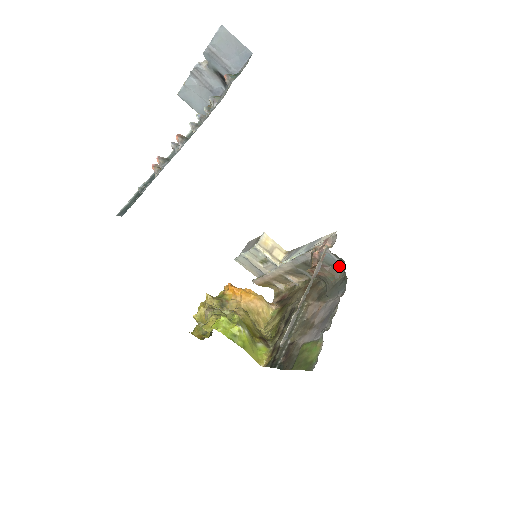
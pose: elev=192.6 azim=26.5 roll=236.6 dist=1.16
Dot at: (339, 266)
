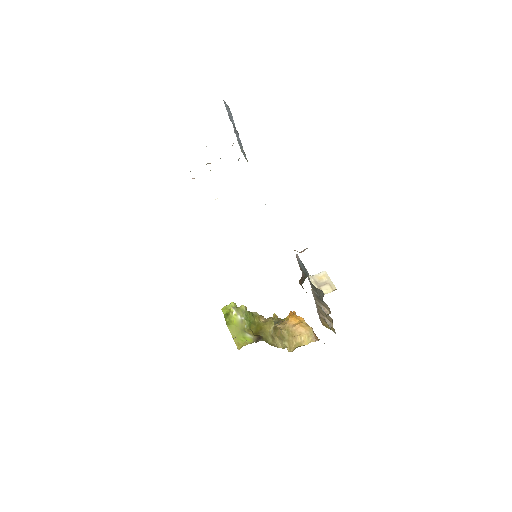
Dot at: (307, 273)
